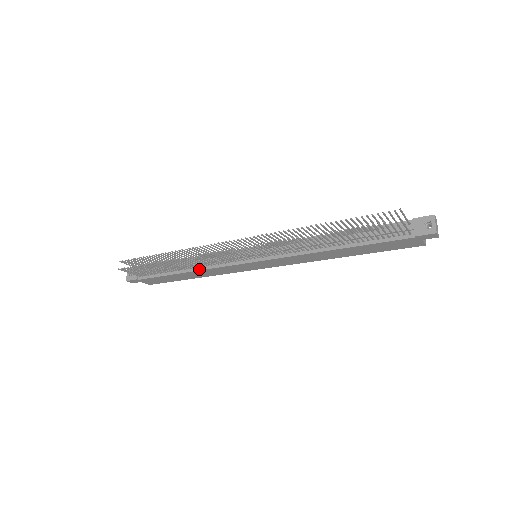
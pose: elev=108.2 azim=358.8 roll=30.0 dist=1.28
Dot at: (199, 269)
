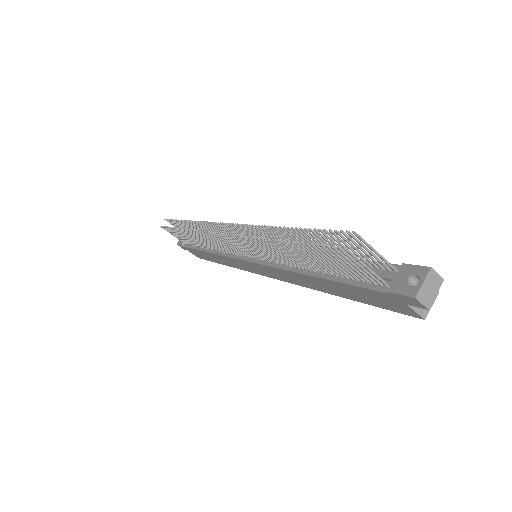
Dot at: (214, 252)
